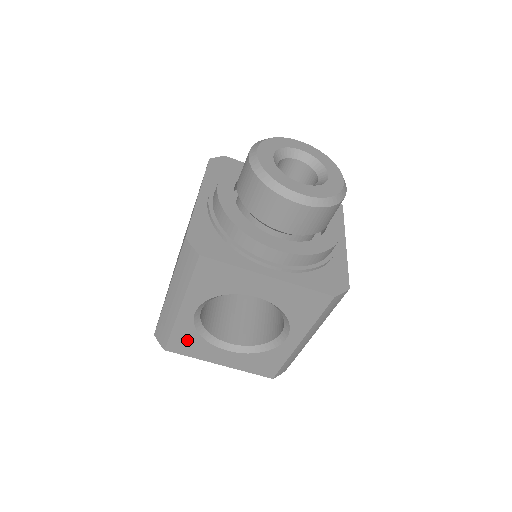
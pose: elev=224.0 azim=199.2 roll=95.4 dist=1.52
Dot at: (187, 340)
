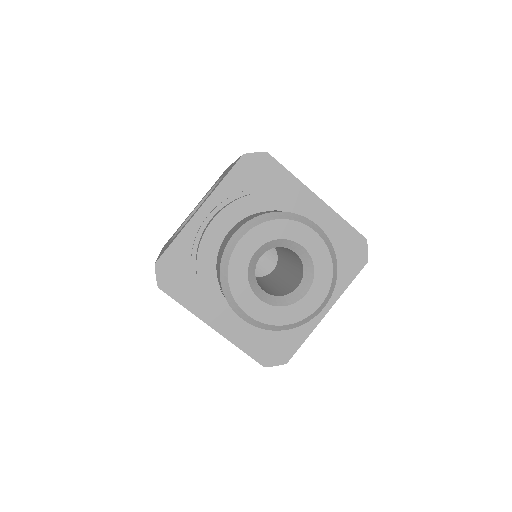
Dot at: occluded
